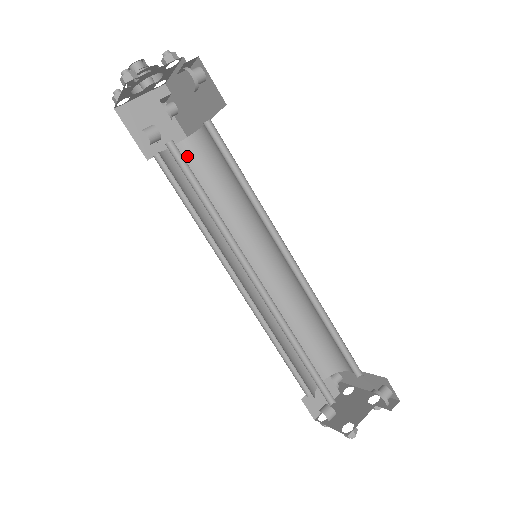
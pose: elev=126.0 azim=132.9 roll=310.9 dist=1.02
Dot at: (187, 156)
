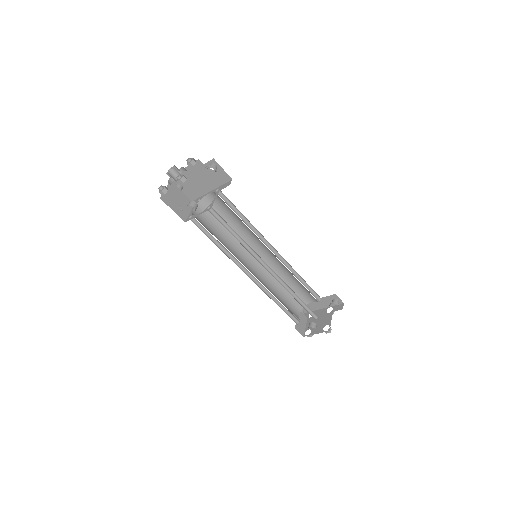
Dot at: occluded
